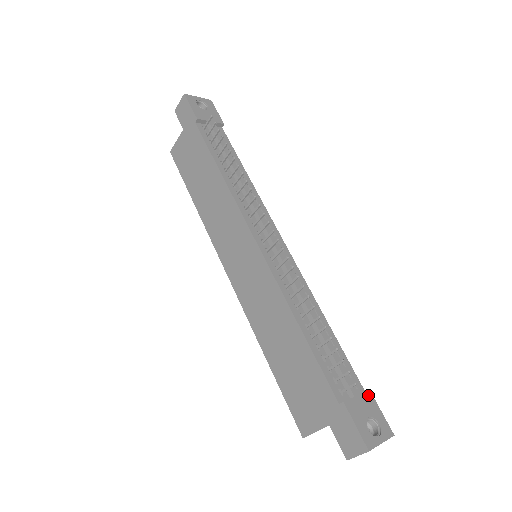
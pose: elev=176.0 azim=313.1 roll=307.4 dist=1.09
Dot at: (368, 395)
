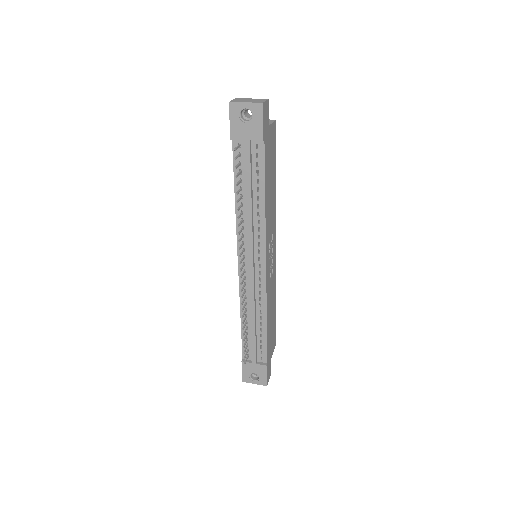
Dot at: (263, 367)
